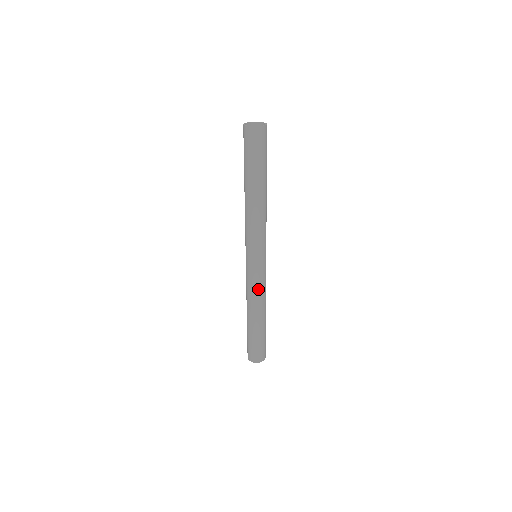
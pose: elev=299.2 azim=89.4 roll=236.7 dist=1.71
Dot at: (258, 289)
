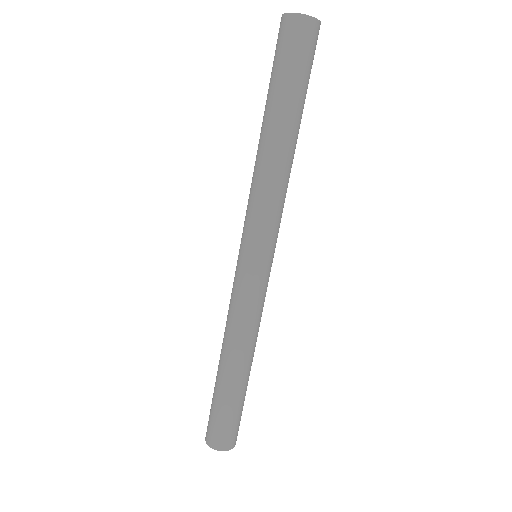
Dot at: (242, 312)
